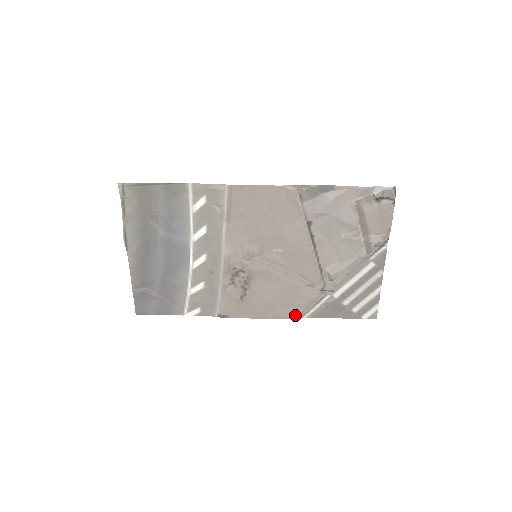
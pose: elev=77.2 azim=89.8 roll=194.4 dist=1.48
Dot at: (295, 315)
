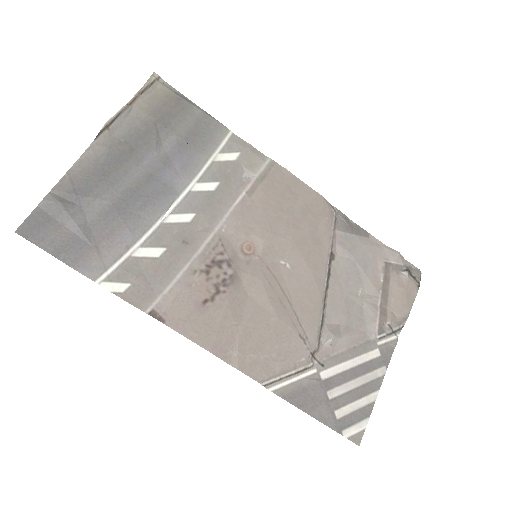
Dot at: (262, 375)
